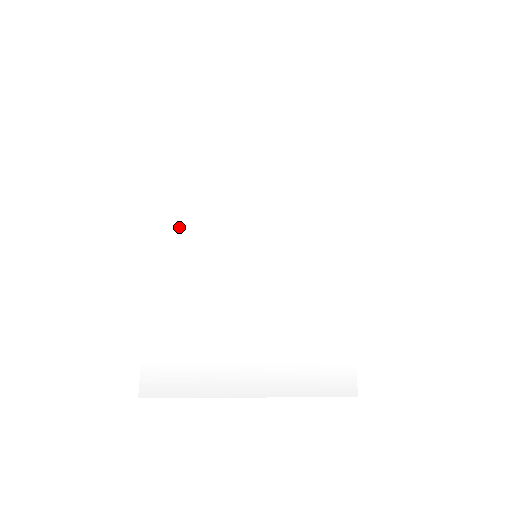
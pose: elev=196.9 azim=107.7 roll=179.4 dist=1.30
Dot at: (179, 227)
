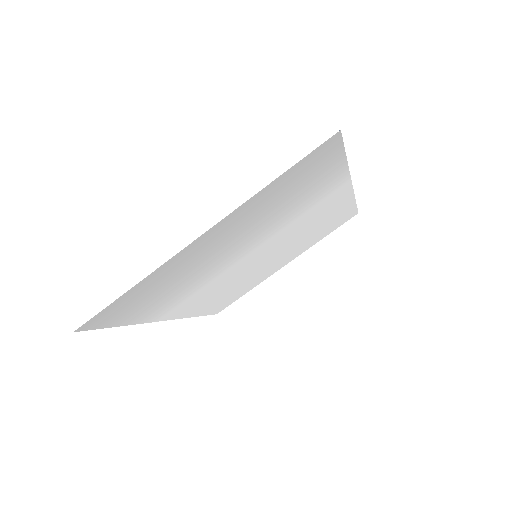
Dot at: (198, 304)
